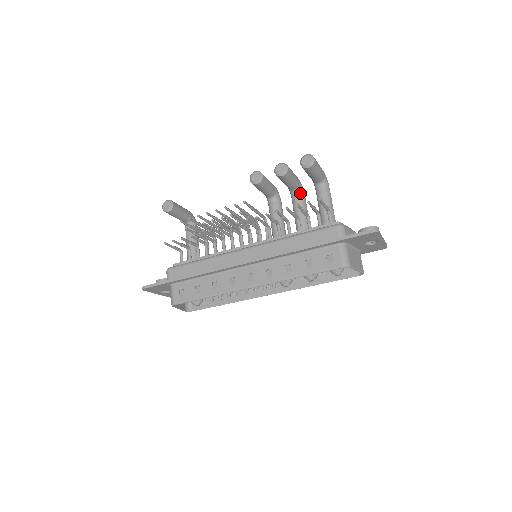
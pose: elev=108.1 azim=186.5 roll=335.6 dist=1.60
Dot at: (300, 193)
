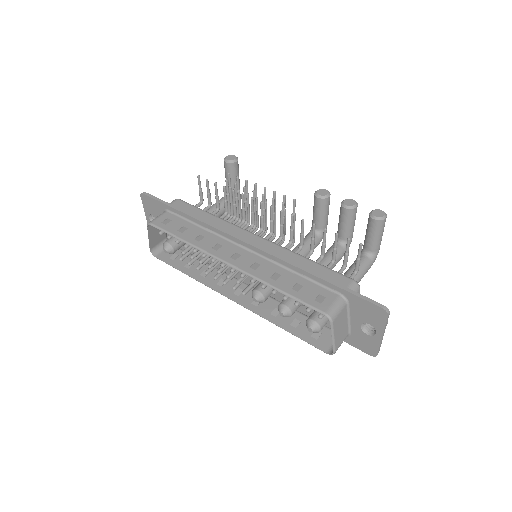
Dot at: (343, 247)
